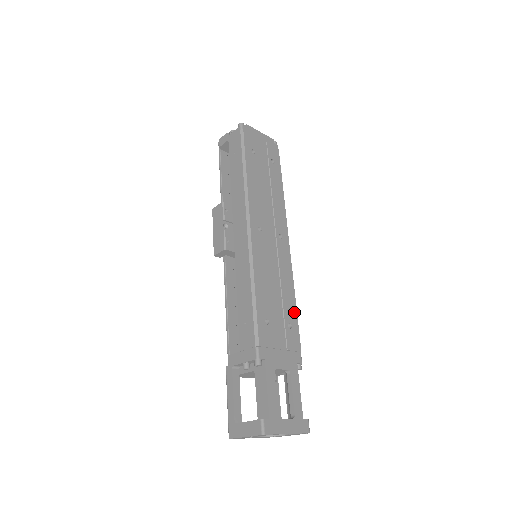
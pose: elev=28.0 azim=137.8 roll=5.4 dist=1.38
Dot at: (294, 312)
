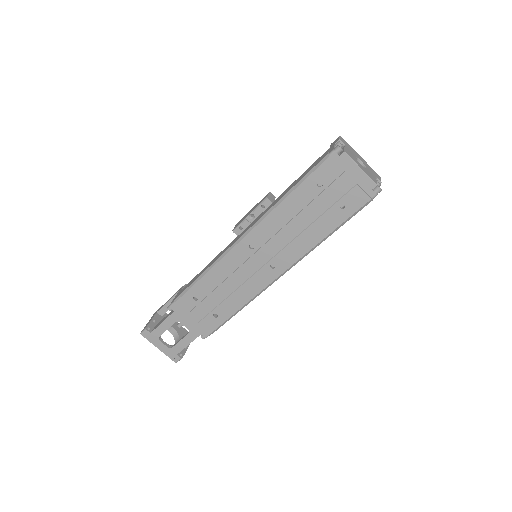
Dot at: (229, 313)
